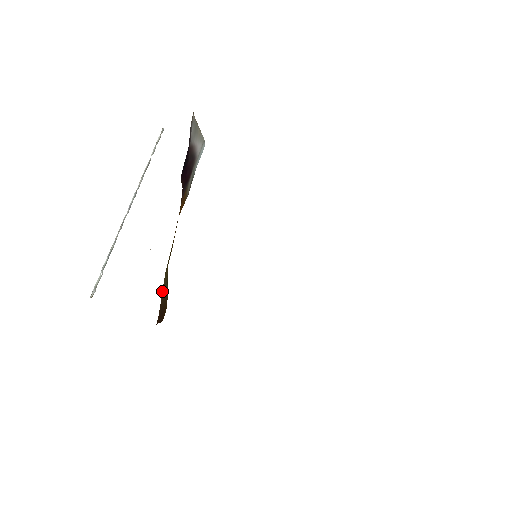
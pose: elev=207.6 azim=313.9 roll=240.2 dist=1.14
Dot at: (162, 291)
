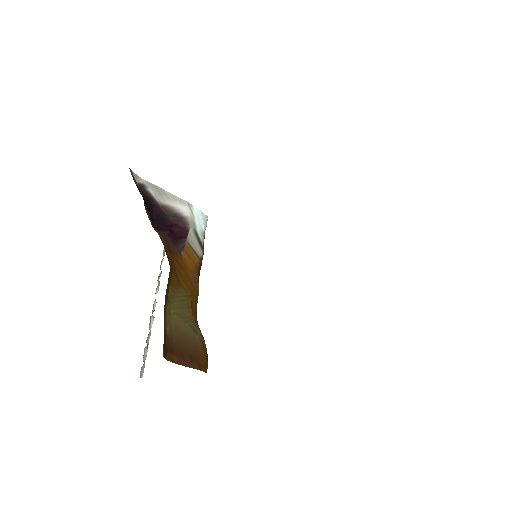
Dot at: (173, 330)
